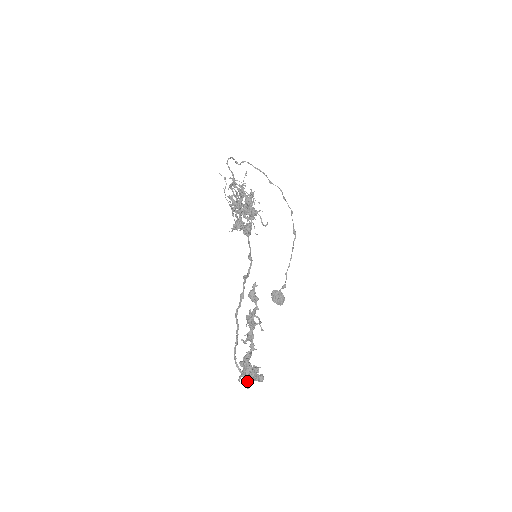
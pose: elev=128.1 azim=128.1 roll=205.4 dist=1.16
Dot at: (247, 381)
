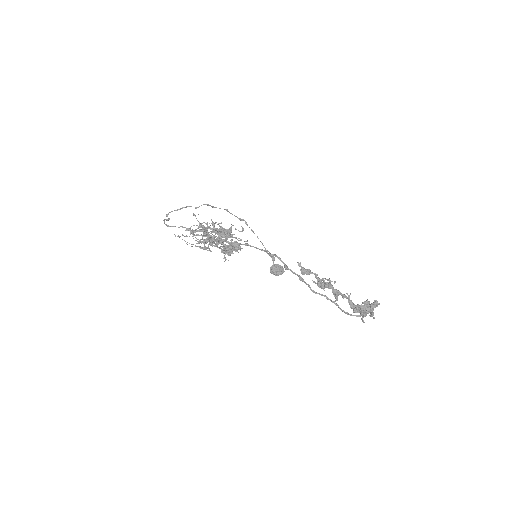
Dot at: occluded
